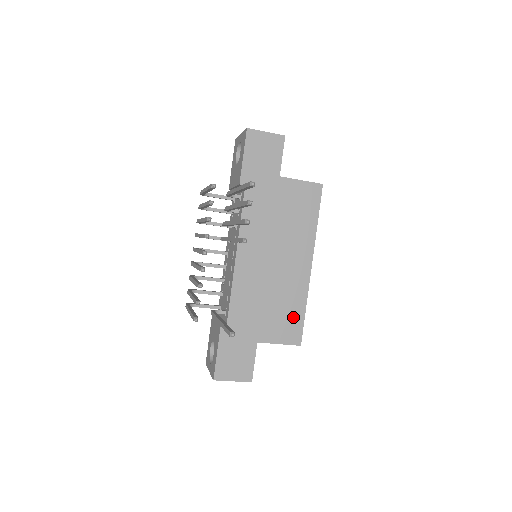
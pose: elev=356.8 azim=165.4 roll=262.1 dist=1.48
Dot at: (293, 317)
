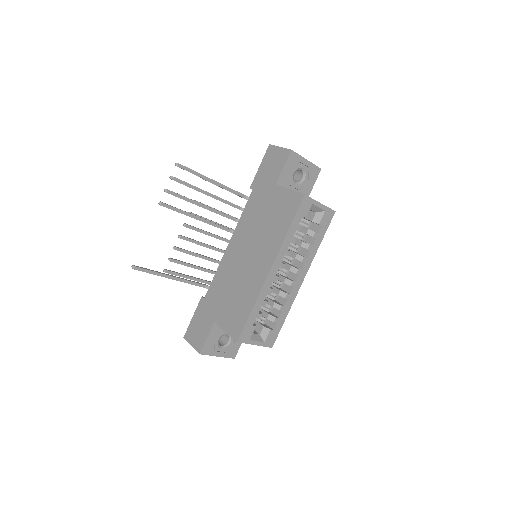
Dot at: (242, 312)
